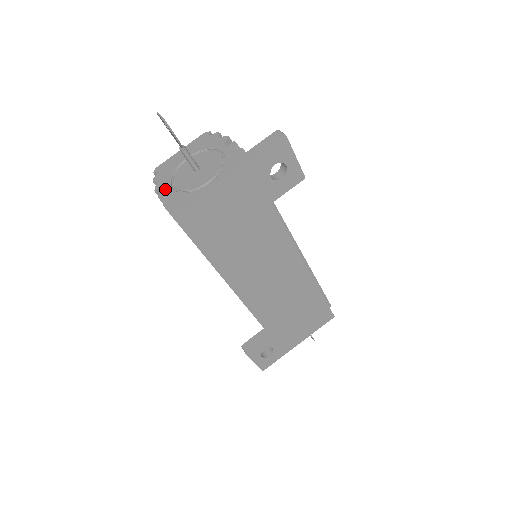
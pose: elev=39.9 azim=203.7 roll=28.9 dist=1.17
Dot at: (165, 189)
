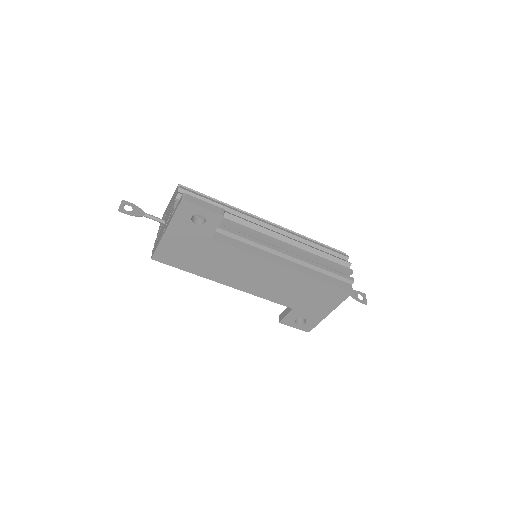
Dot at: (157, 236)
